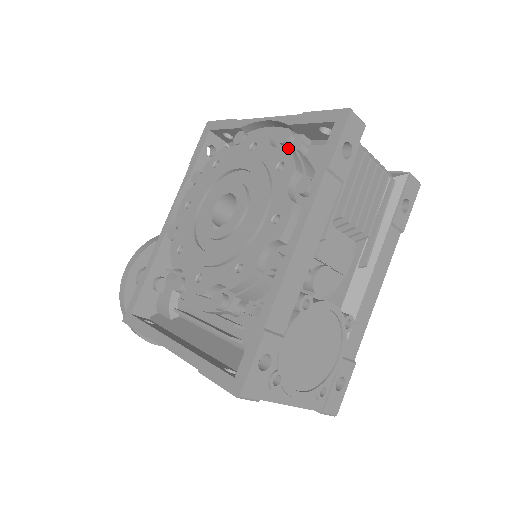
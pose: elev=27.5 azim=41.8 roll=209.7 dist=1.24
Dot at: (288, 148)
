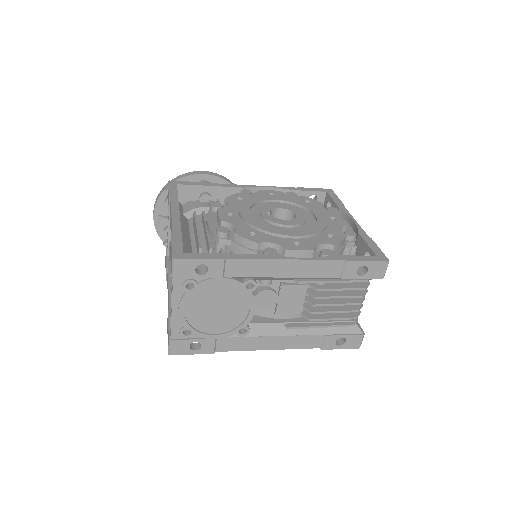
Dot at: (345, 237)
